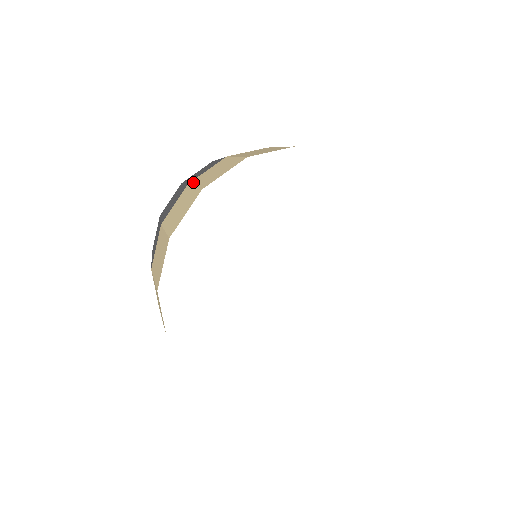
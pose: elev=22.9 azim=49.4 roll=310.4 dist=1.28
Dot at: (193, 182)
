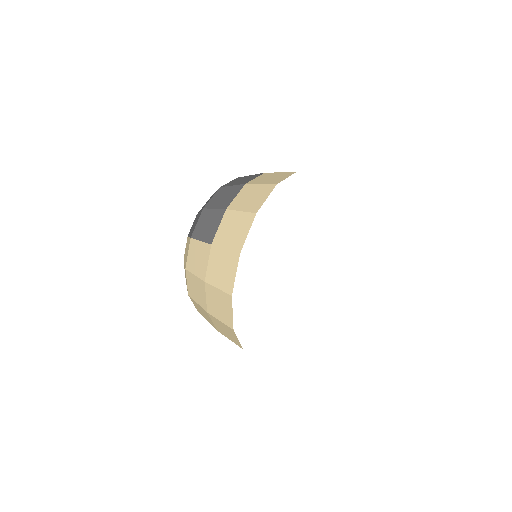
Dot at: occluded
